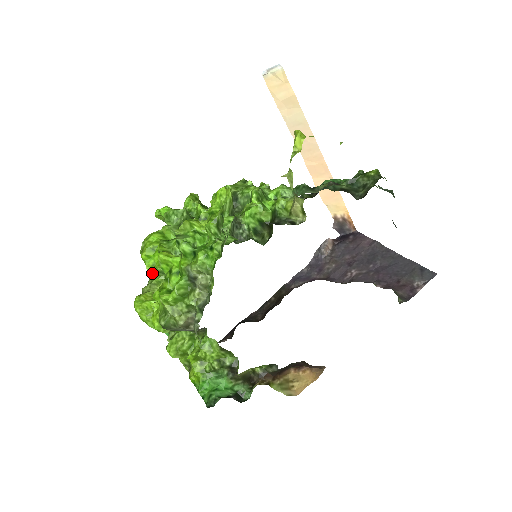
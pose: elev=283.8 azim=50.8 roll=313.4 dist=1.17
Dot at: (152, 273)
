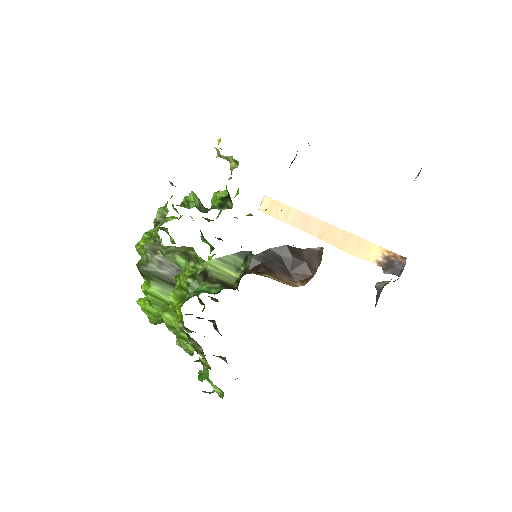
Dot at: occluded
